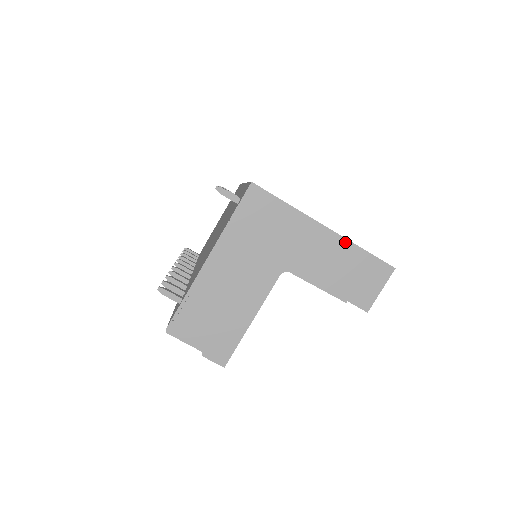
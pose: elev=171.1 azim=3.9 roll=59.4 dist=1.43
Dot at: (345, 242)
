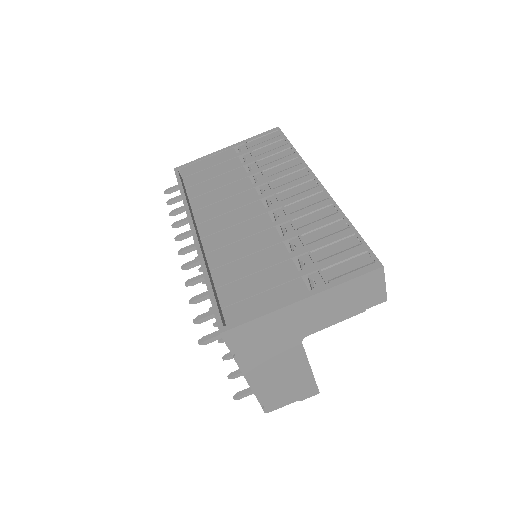
Dot at: (327, 292)
